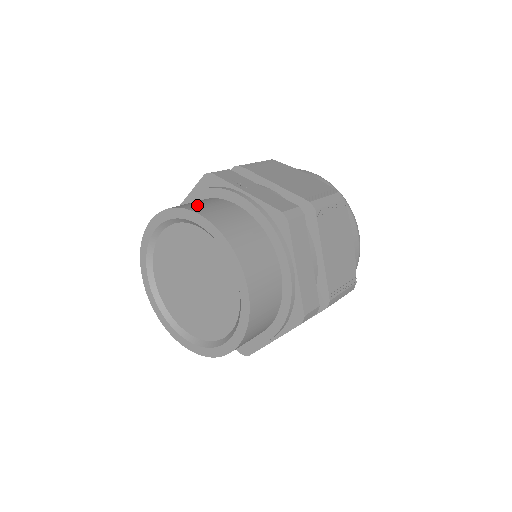
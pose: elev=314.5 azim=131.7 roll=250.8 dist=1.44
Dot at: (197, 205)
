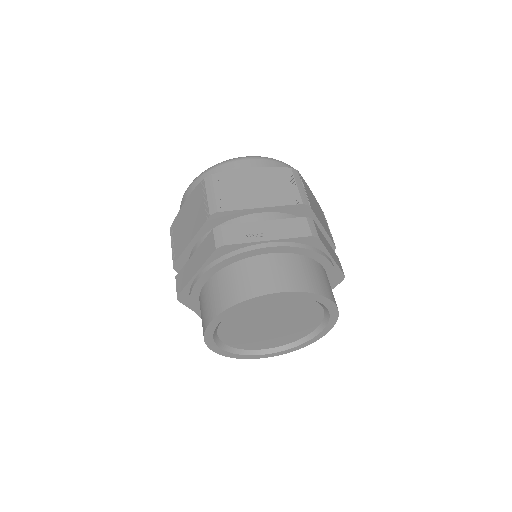
Dot at: (254, 284)
